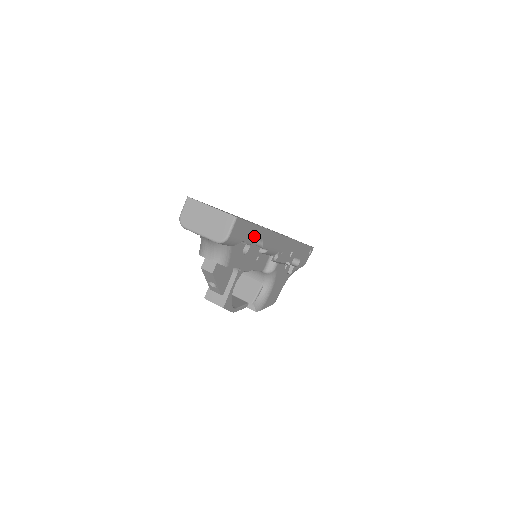
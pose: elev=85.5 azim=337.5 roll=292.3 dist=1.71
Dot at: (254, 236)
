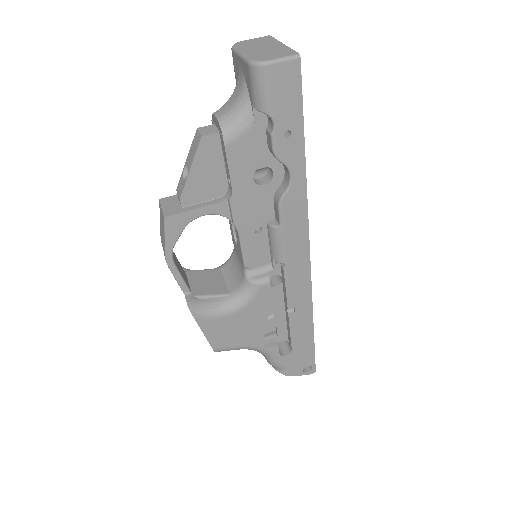
Dot at: (288, 151)
